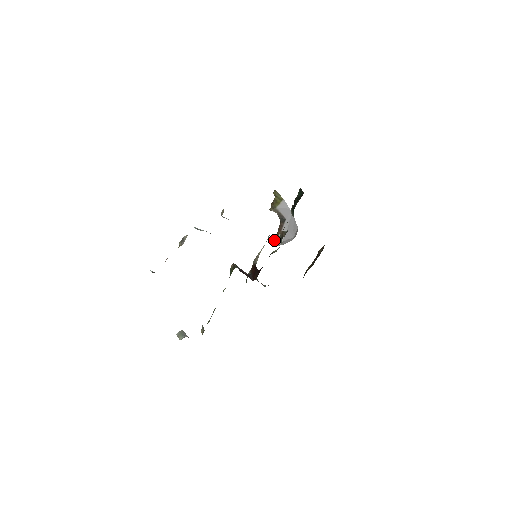
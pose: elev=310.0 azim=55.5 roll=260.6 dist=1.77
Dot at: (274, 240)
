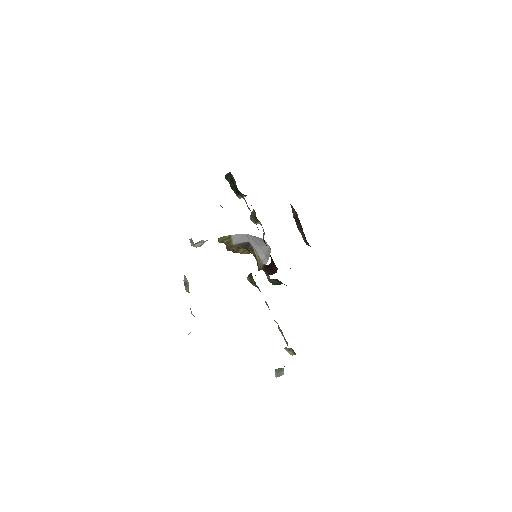
Dot at: occluded
